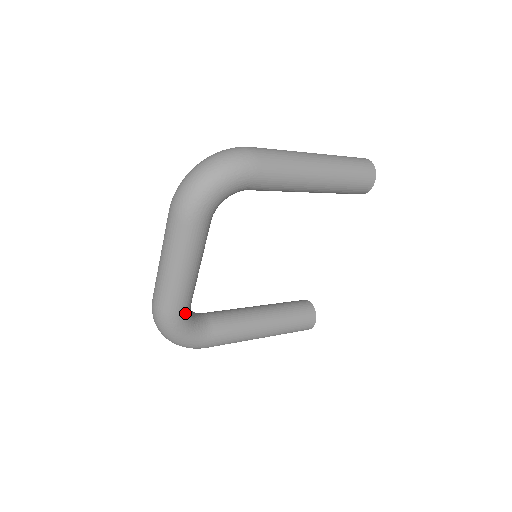
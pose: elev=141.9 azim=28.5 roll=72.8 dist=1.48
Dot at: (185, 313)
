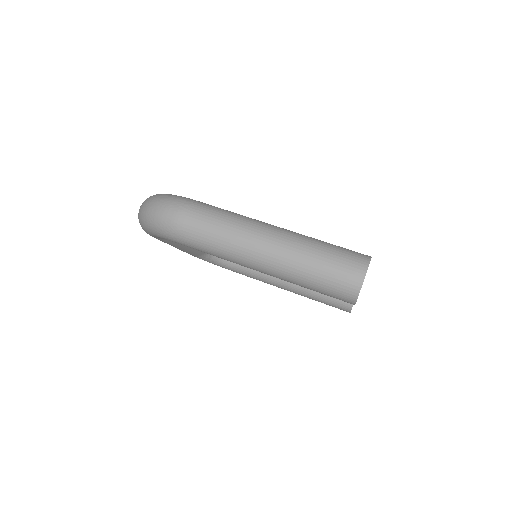
Dot at: (199, 256)
